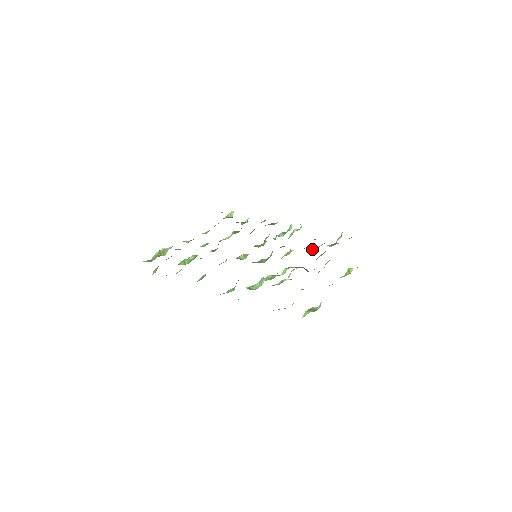
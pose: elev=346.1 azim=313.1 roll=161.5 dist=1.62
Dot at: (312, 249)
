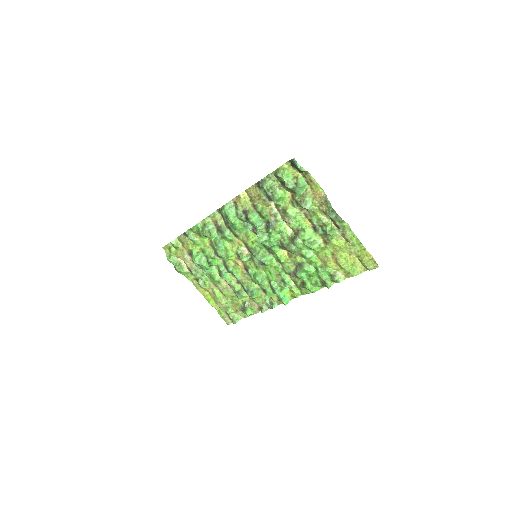
Dot at: (303, 265)
